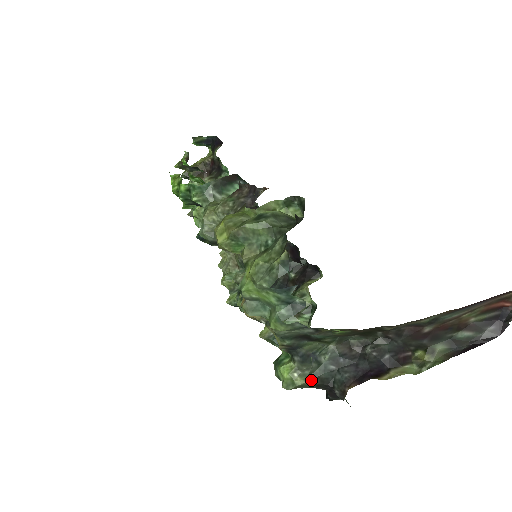
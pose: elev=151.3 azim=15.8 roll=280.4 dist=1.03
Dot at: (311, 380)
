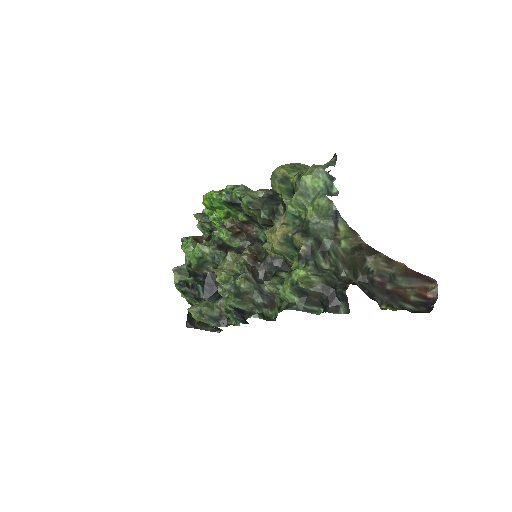
Dot at: (321, 278)
